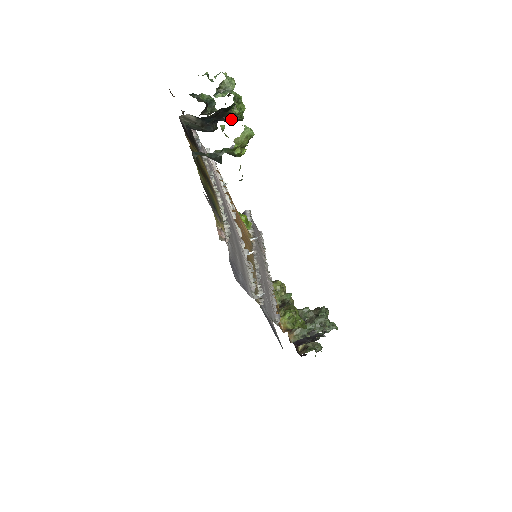
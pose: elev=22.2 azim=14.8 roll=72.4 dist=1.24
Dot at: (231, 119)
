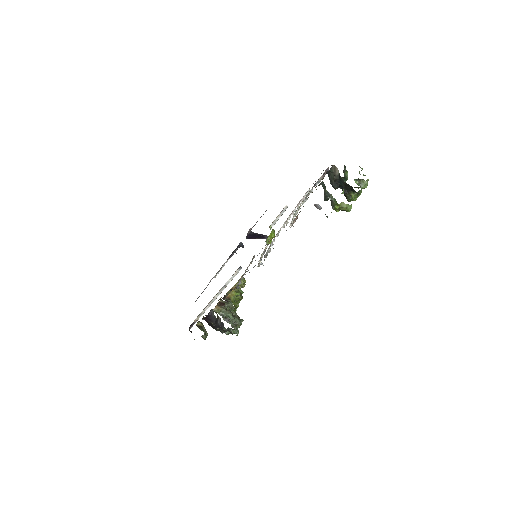
Dot at: (347, 195)
